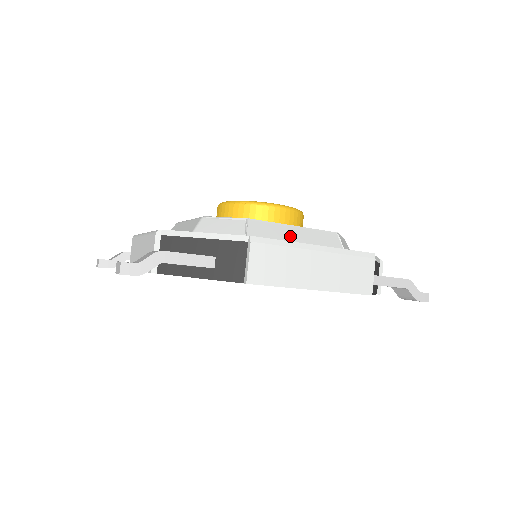
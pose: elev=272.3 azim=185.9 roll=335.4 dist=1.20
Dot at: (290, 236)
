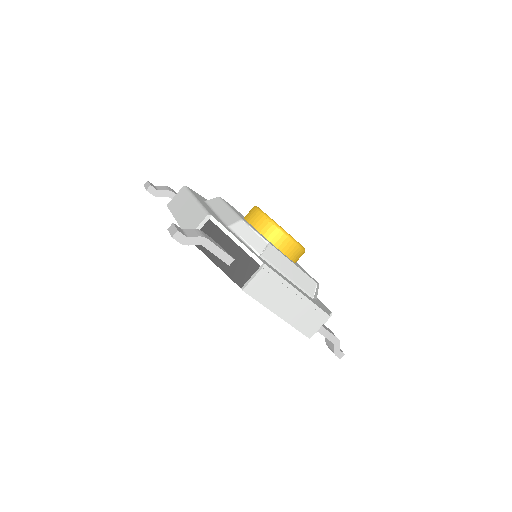
Dot at: (287, 270)
